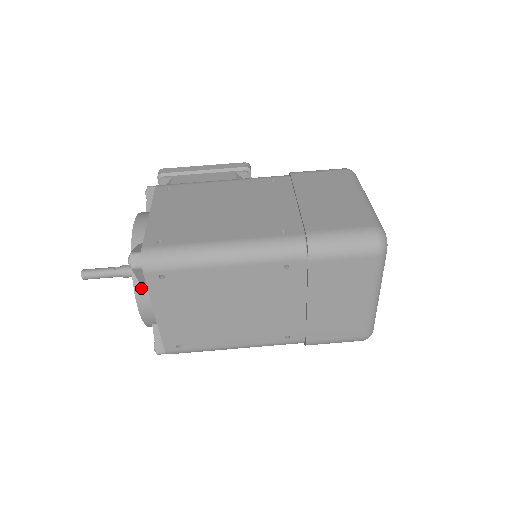
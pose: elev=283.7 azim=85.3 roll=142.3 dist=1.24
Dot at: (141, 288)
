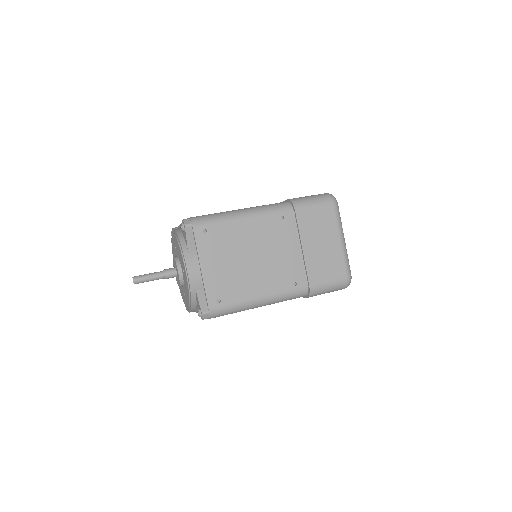
Dot at: (188, 252)
